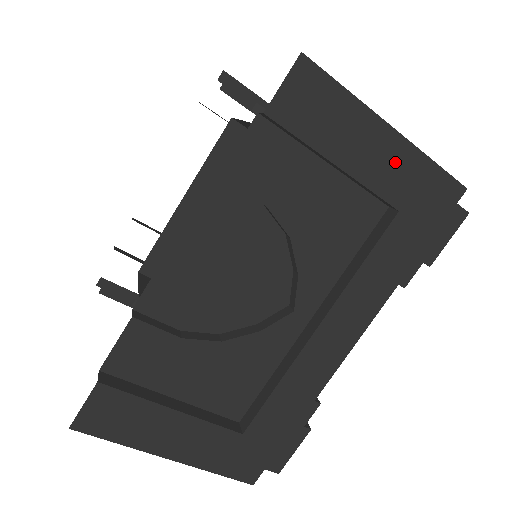
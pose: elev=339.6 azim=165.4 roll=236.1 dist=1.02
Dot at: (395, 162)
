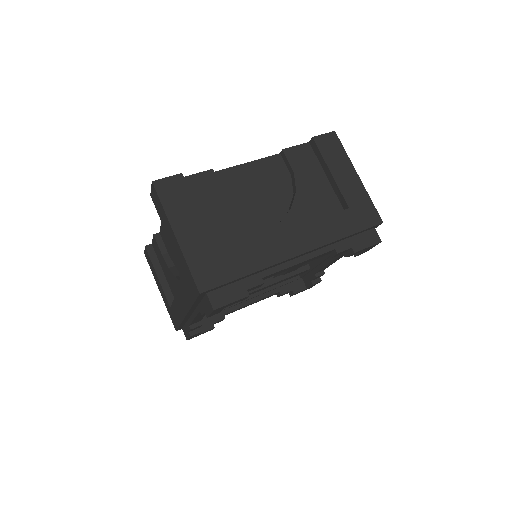
Dot at: (355, 188)
